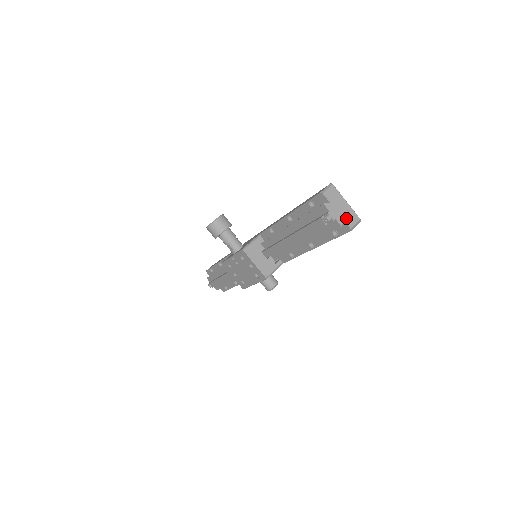
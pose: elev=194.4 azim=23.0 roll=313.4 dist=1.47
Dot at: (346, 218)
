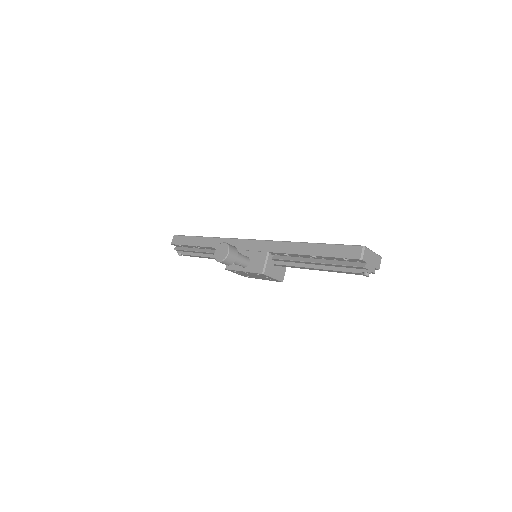
Dot at: (376, 265)
